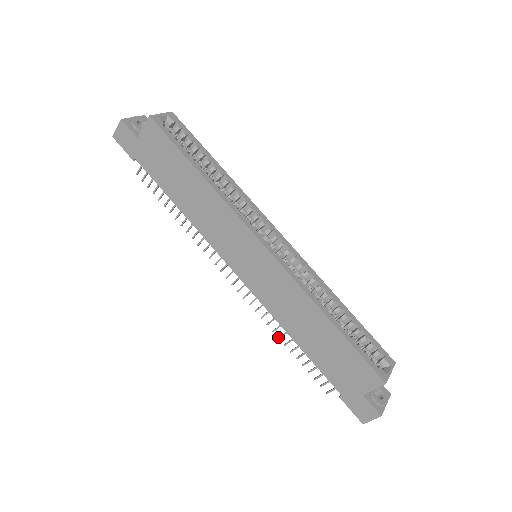
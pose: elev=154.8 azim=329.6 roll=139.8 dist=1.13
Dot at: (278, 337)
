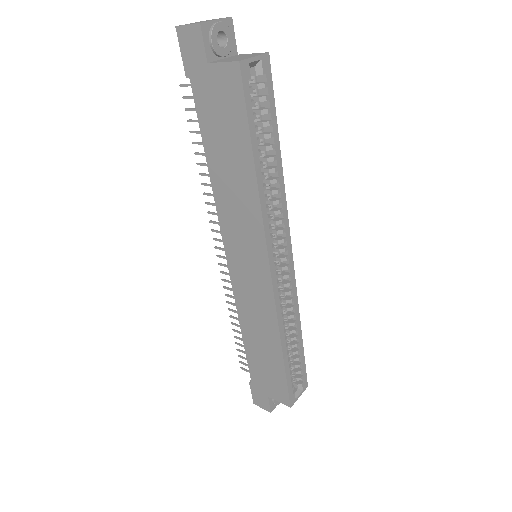
Dot at: (230, 315)
